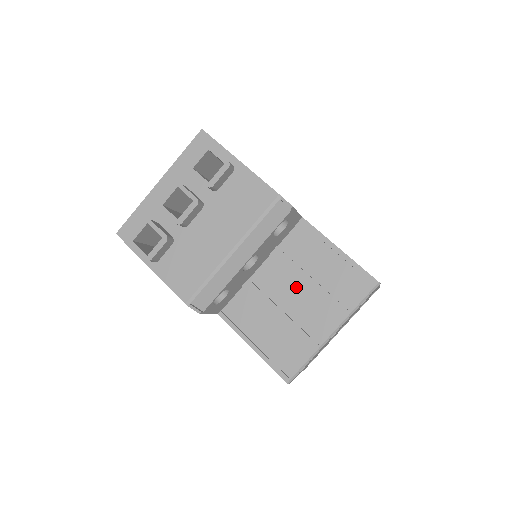
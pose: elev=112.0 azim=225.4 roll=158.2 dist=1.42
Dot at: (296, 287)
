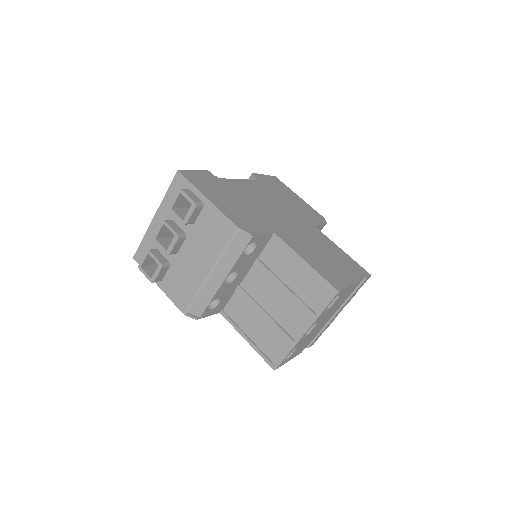
Dot at: (274, 292)
